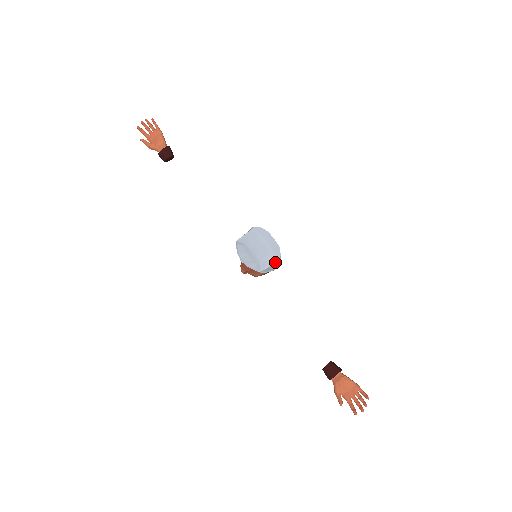
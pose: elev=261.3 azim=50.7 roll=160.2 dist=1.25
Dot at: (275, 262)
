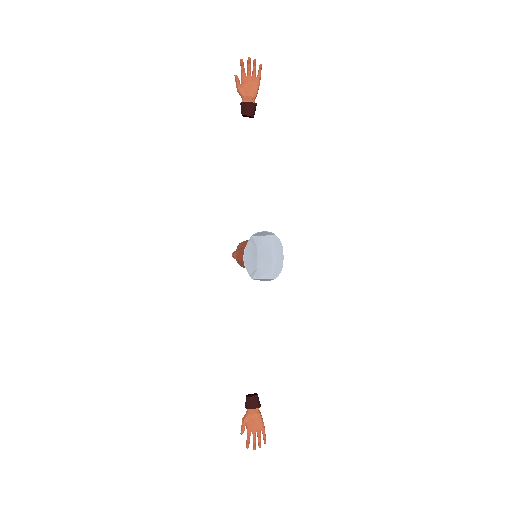
Dot at: (270, 278)
